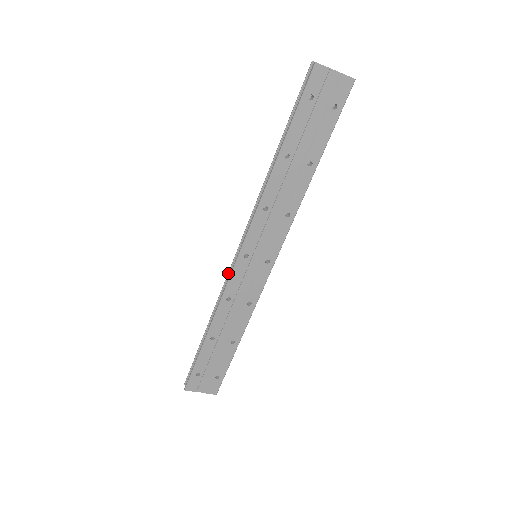
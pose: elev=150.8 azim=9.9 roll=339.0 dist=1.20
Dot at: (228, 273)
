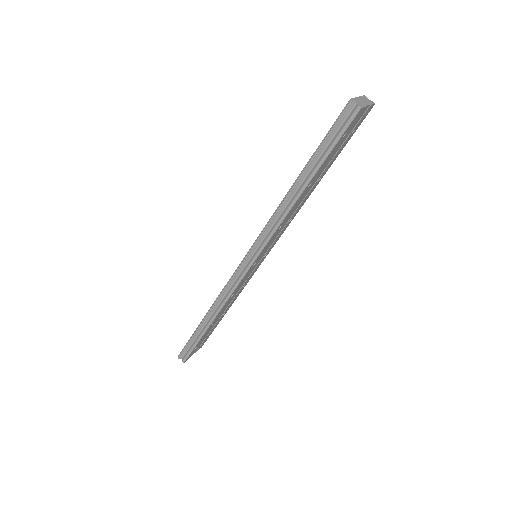
Dot at: (232, 279)
